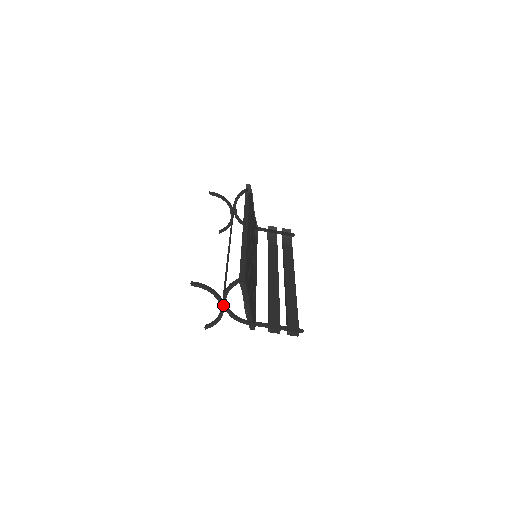
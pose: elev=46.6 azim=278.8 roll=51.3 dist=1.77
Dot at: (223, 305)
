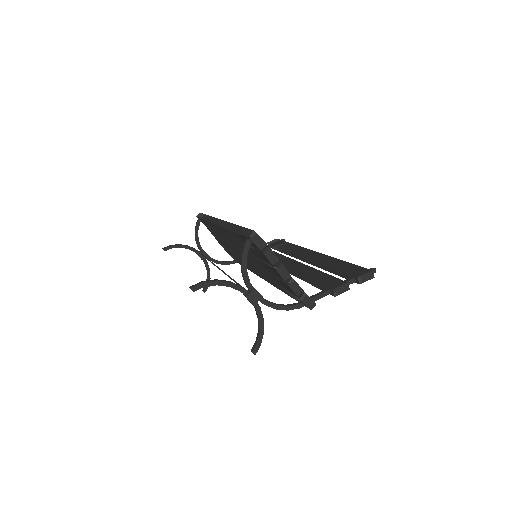
Dot at: (252, 294)
